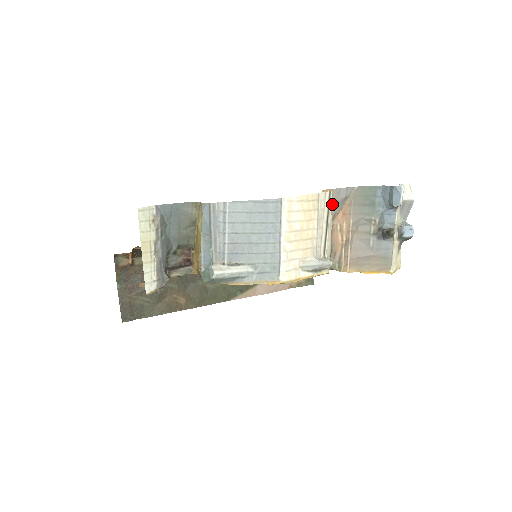
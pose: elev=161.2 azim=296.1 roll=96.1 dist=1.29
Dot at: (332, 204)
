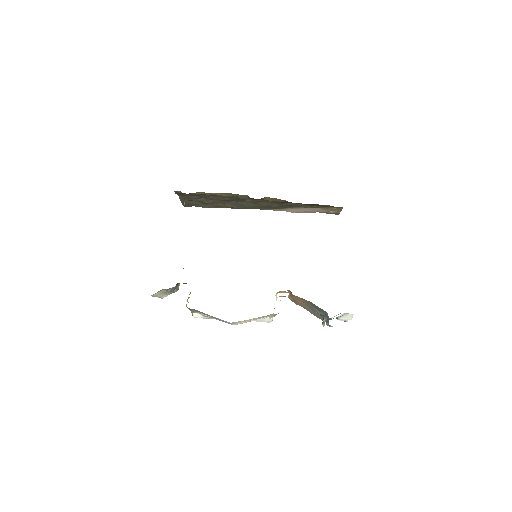
Dot at: occluded
